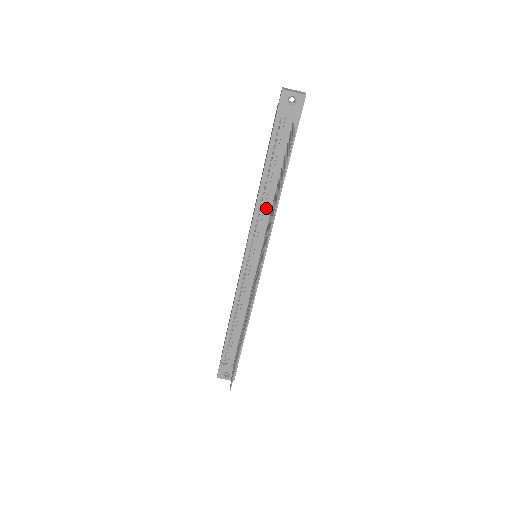
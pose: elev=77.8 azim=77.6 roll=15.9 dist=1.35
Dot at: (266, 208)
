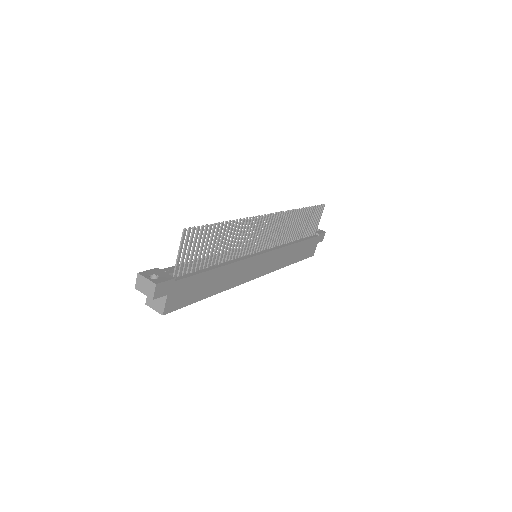
Dot at: occluded
